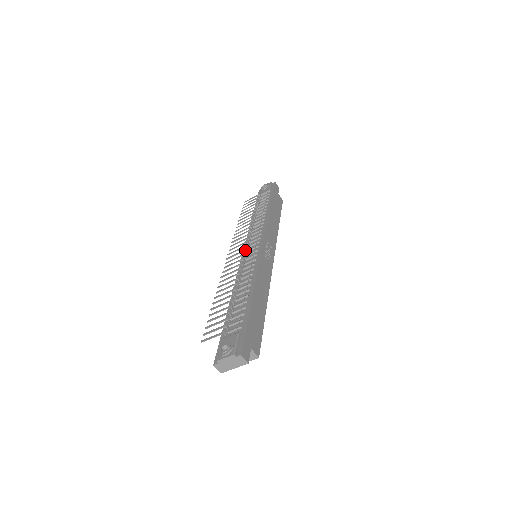
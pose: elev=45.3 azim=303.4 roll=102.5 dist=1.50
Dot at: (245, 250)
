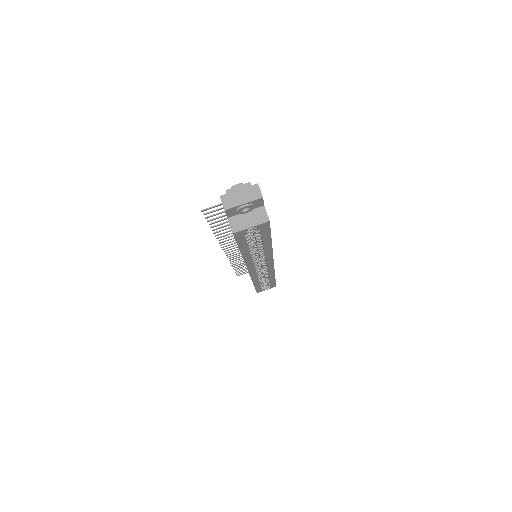
Dot at: occluded
